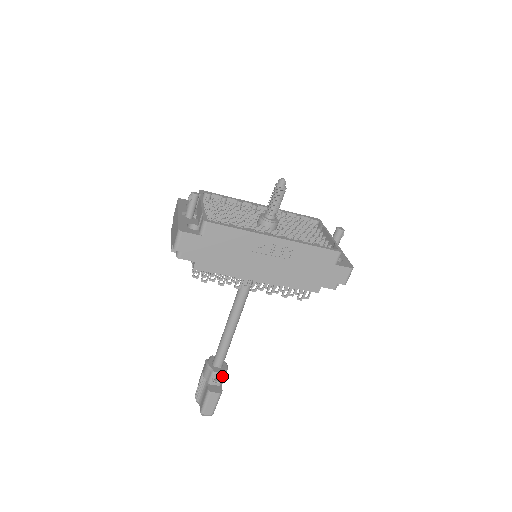
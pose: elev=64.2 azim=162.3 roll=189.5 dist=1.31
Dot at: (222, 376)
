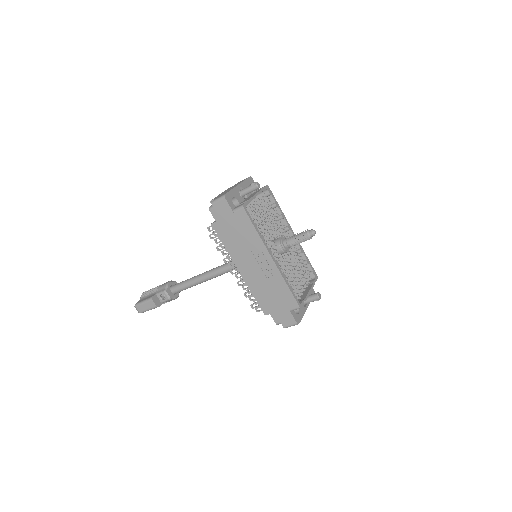
Dot at: (168, 299)
